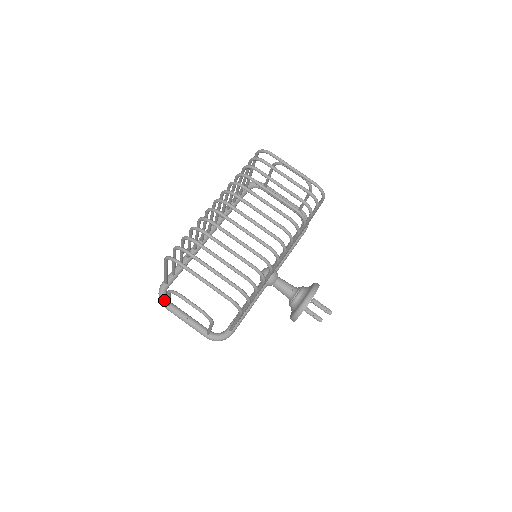
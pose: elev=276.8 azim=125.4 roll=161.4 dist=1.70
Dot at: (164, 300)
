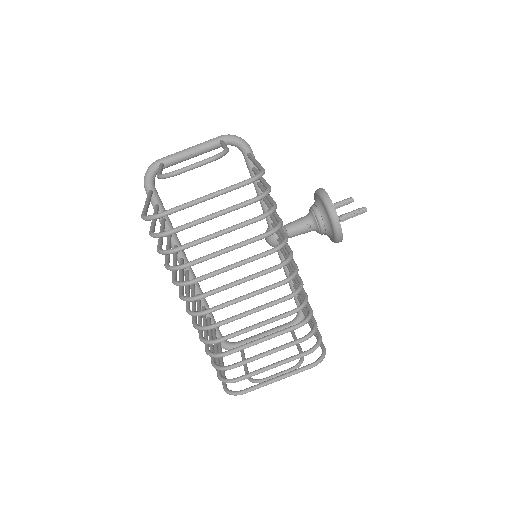
Dot at: occluded
